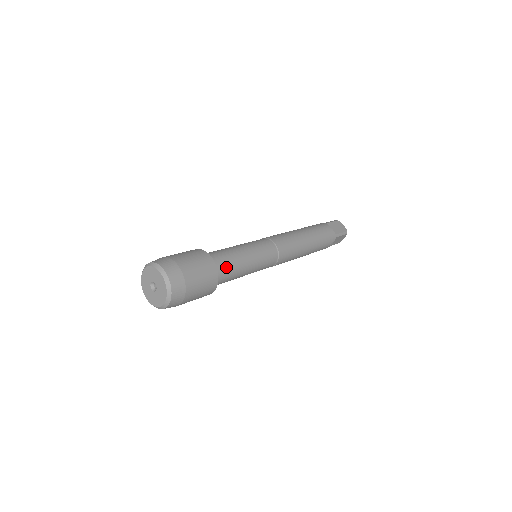
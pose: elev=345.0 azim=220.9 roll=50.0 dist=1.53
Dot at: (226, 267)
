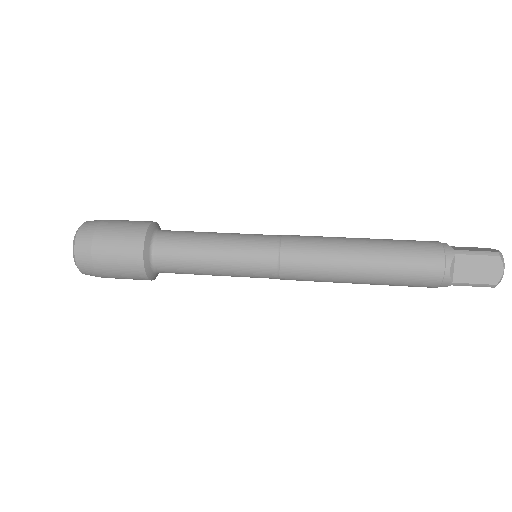
Dot at: (172, 236)
